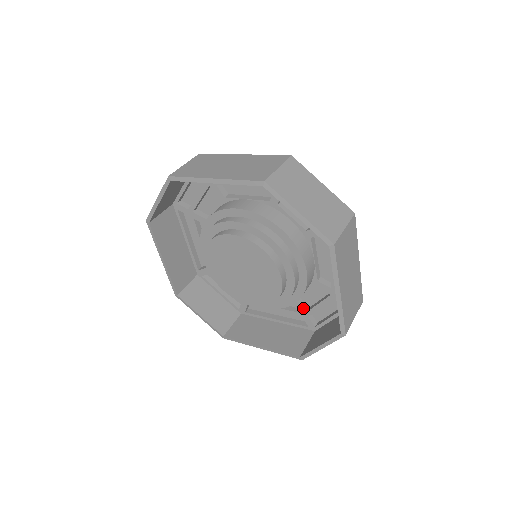
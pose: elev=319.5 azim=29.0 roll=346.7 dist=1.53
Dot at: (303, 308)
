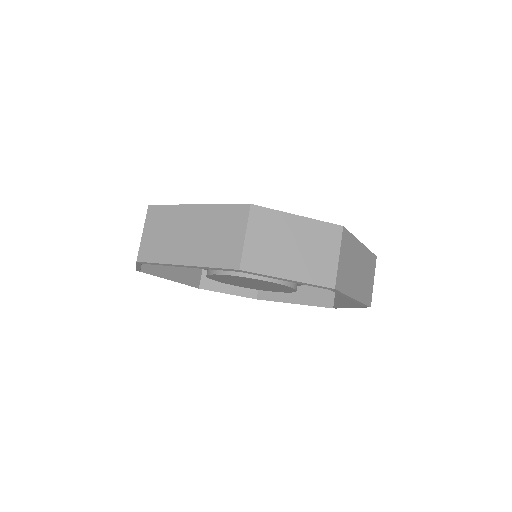
Dot at: occluded
